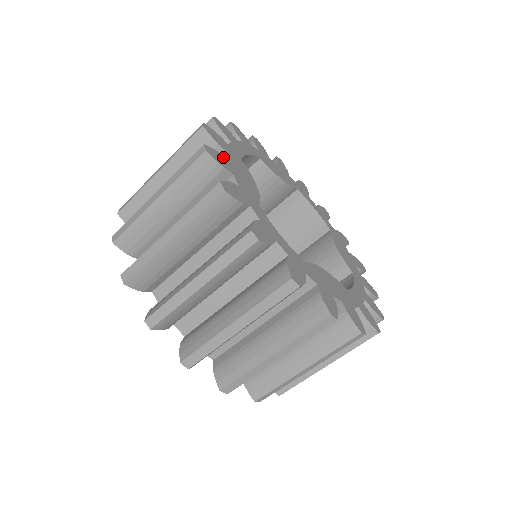
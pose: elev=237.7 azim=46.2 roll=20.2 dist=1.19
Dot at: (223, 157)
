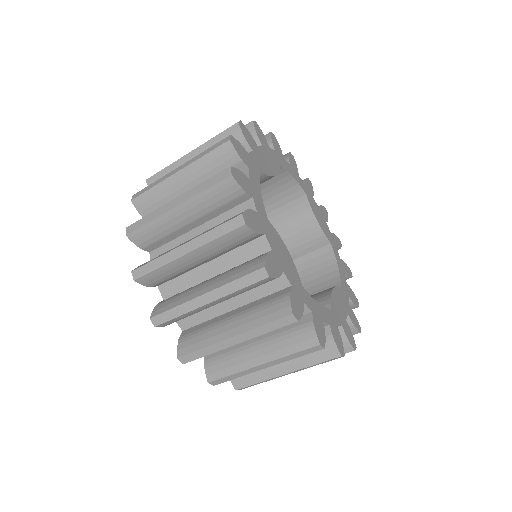
Dot at: (271, 255)
